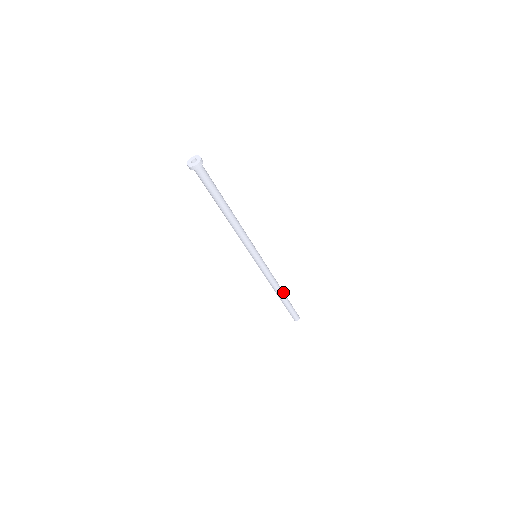
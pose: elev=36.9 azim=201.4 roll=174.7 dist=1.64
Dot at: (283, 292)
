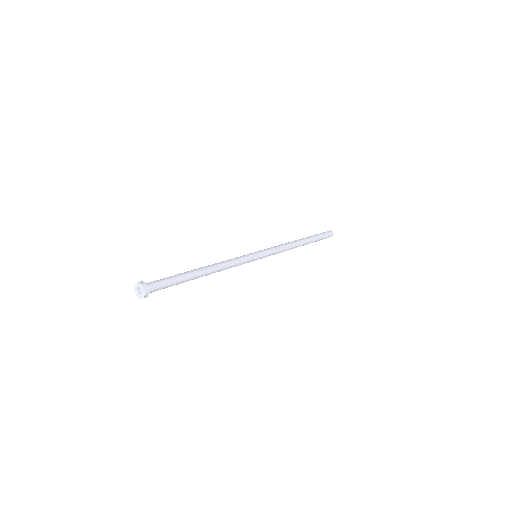
Dot at: (303, 245)
